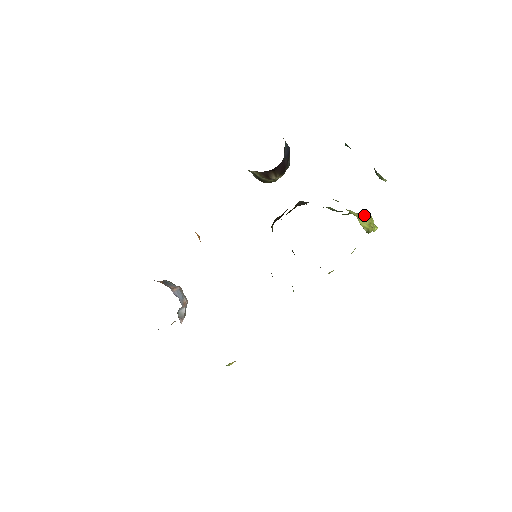
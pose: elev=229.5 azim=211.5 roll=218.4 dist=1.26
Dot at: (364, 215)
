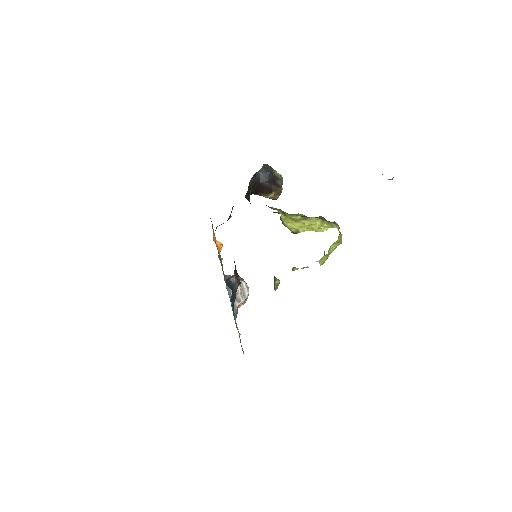
Dot at: (307, 218)
